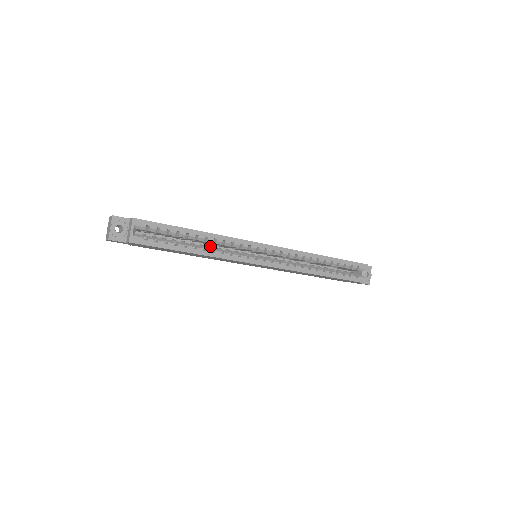
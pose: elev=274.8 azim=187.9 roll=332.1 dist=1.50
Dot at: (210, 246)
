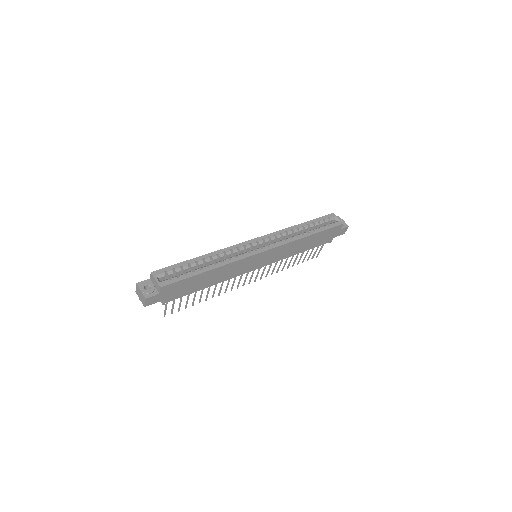
Dot at: occluded
